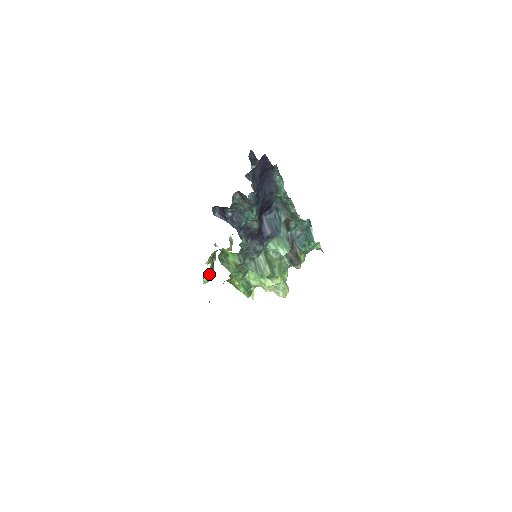
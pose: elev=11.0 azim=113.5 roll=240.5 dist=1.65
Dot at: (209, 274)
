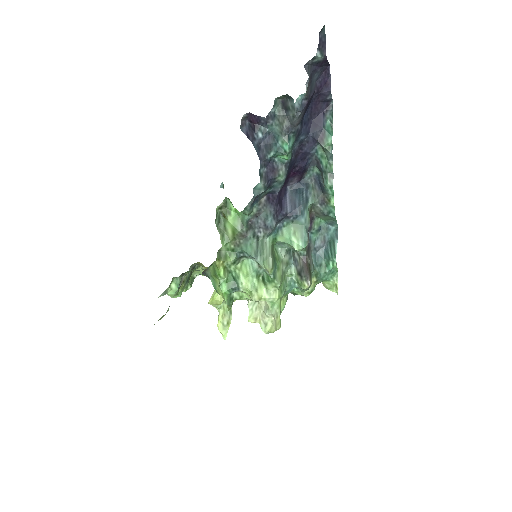
Dot at: (181, 282)
